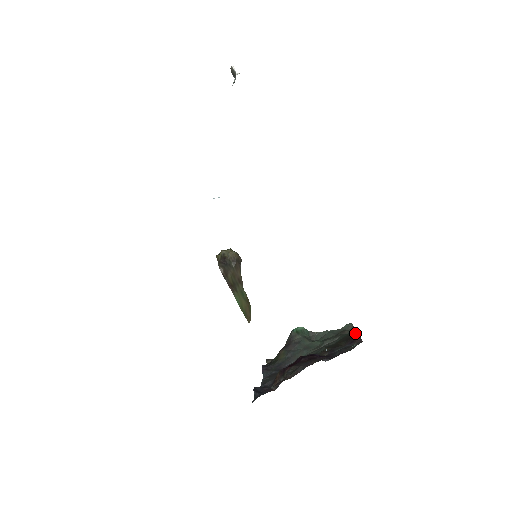
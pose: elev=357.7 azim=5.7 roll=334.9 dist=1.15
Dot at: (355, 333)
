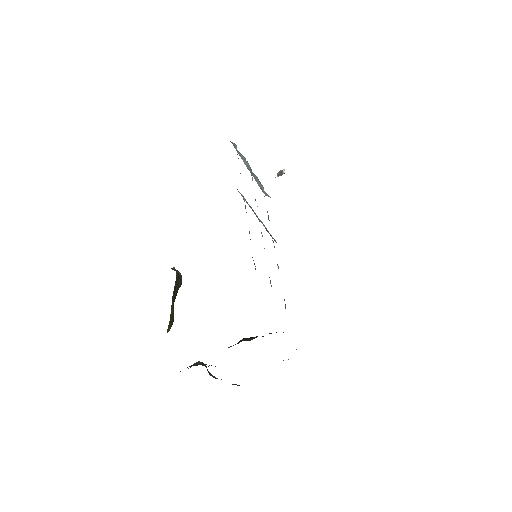
Dot at: occluded
